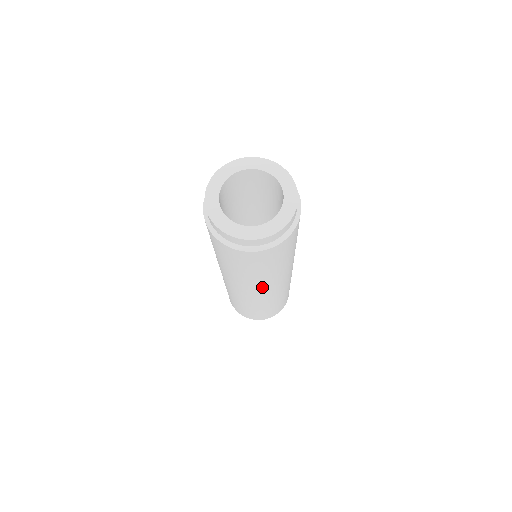
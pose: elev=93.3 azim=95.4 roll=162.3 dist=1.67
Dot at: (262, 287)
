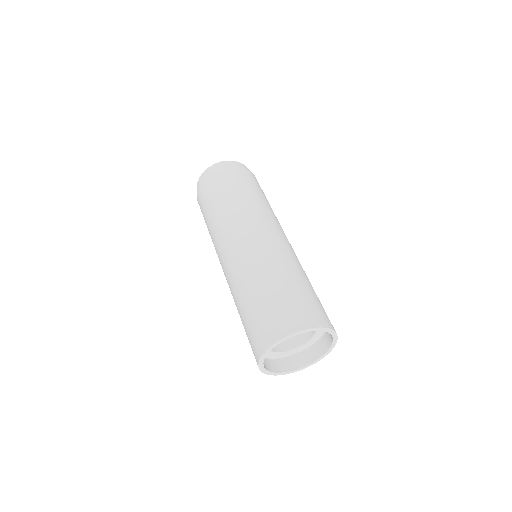
Dot at: (258, 220)
